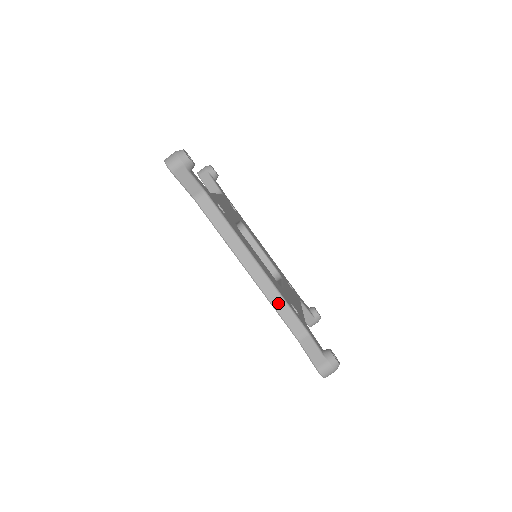
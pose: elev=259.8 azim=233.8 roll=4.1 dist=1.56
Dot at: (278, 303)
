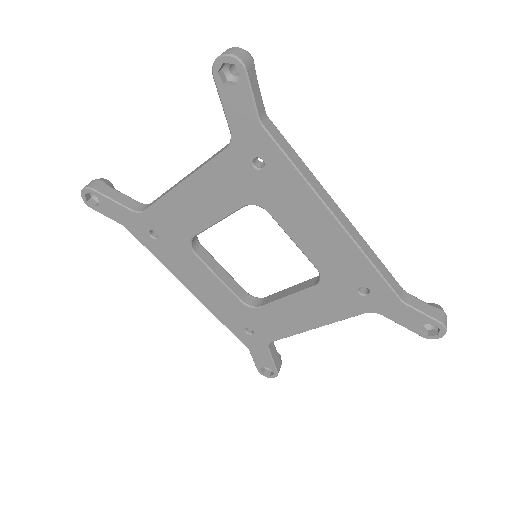
Dot at: (374, 259)
